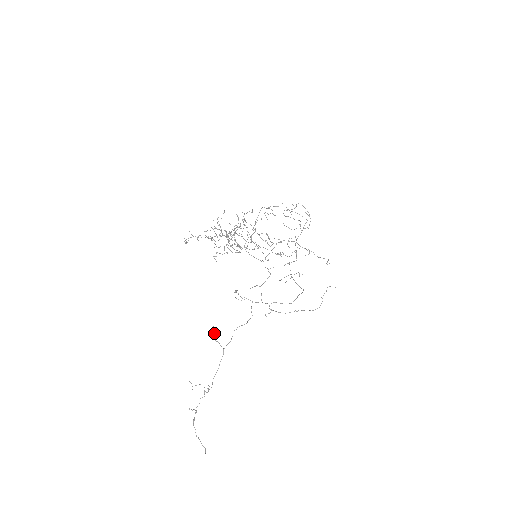
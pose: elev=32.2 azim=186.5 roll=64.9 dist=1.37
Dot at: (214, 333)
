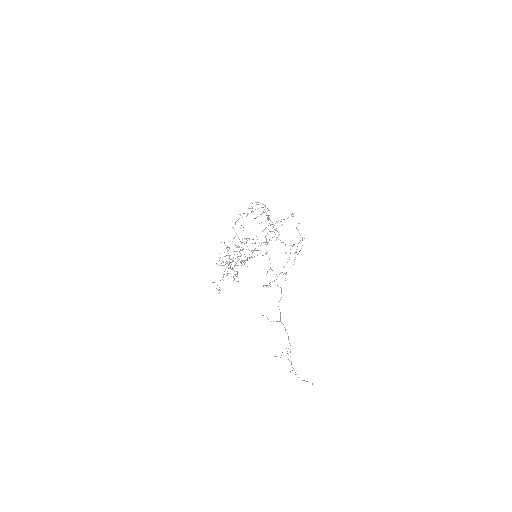
Dot at: occluded
